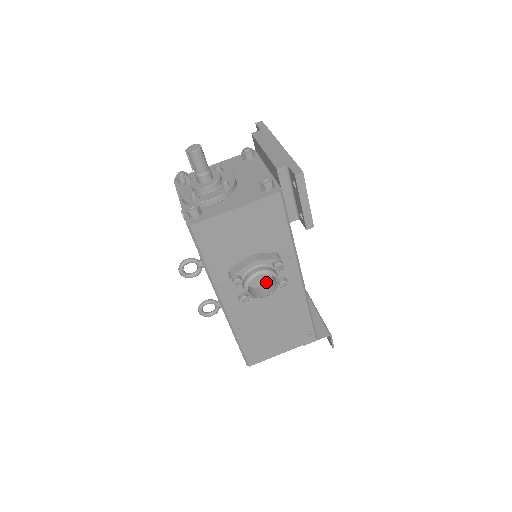
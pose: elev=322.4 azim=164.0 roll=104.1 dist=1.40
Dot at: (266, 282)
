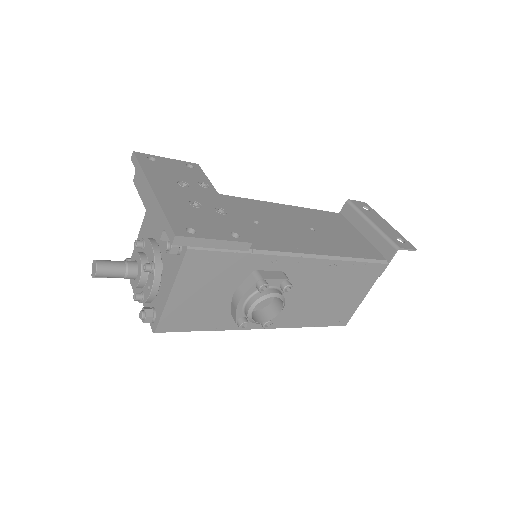
Dot at: occluded
